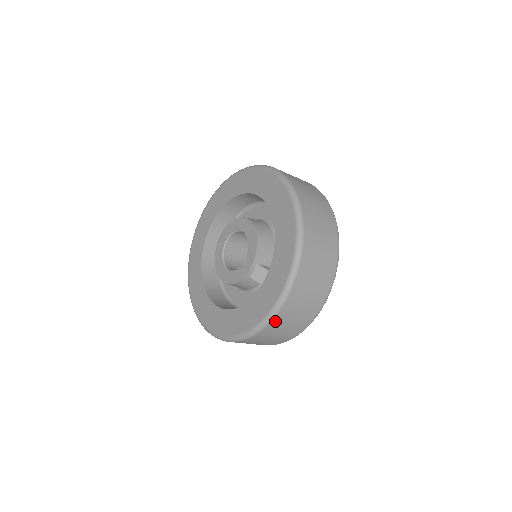
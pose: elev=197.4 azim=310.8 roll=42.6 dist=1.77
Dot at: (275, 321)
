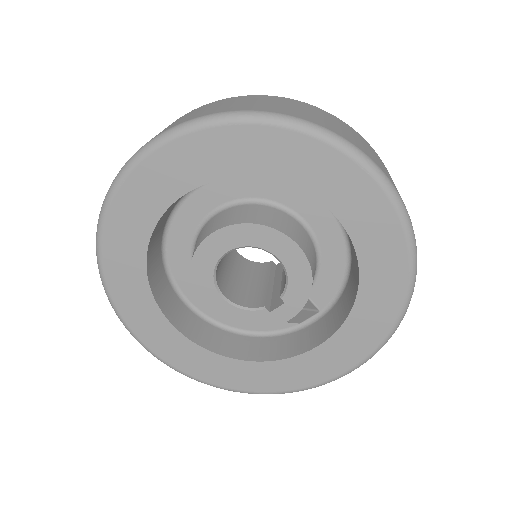
Dot at: occluded
